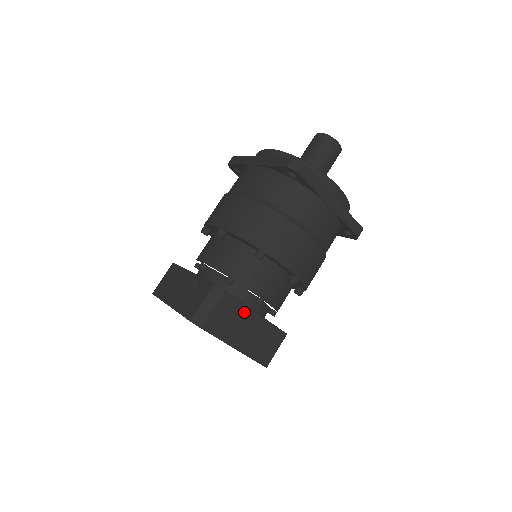
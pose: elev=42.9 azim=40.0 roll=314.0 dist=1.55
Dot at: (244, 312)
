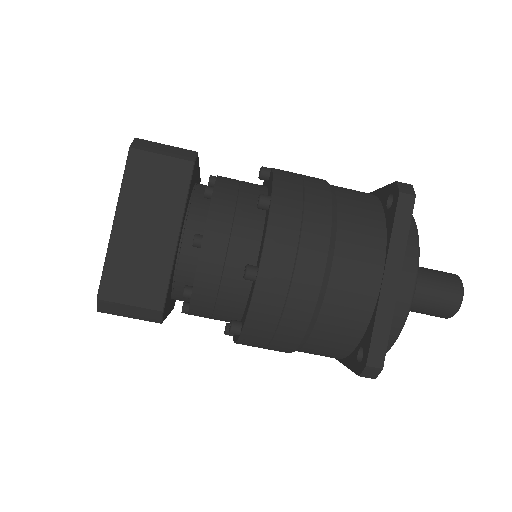
Dot at: (174, 211)
